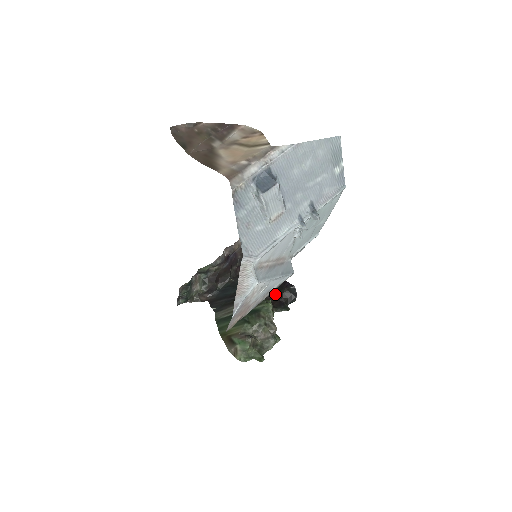
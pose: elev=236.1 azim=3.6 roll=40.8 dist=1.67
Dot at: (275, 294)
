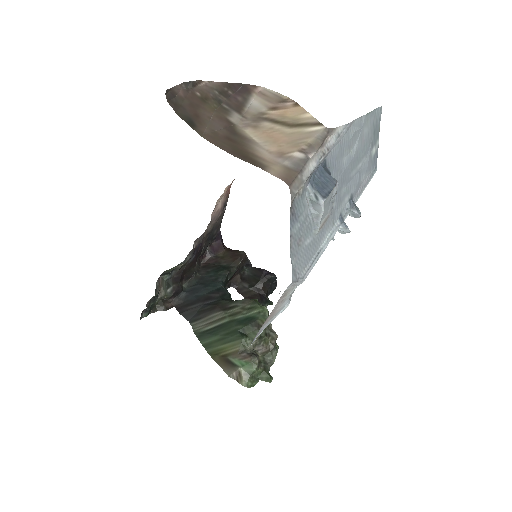
Dot at: (251, 286)
